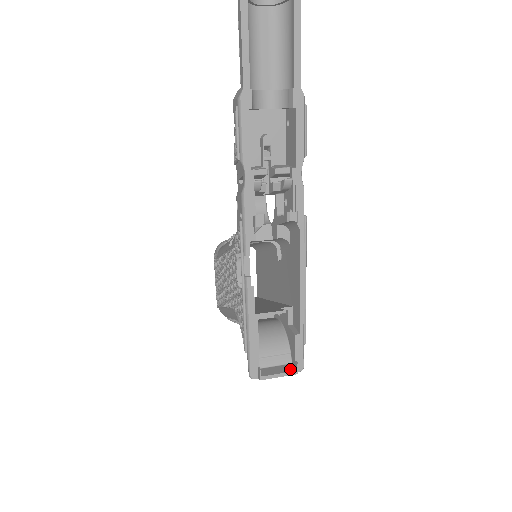
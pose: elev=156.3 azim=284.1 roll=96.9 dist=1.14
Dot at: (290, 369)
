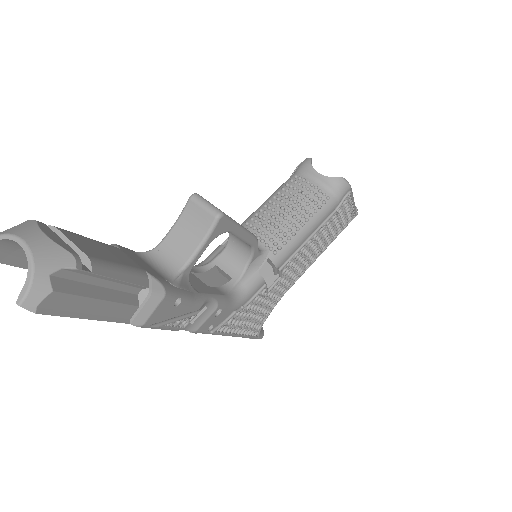
Dot at: occluded
